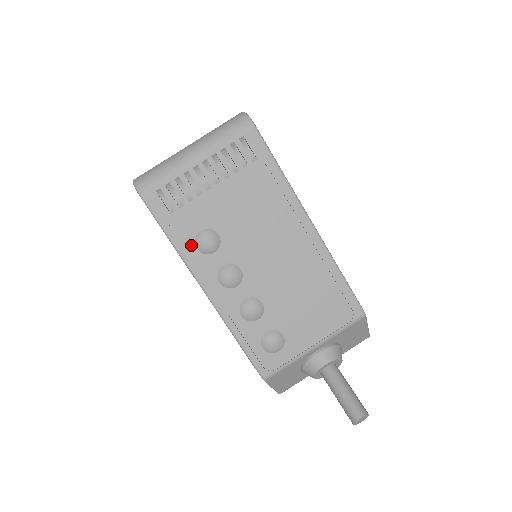
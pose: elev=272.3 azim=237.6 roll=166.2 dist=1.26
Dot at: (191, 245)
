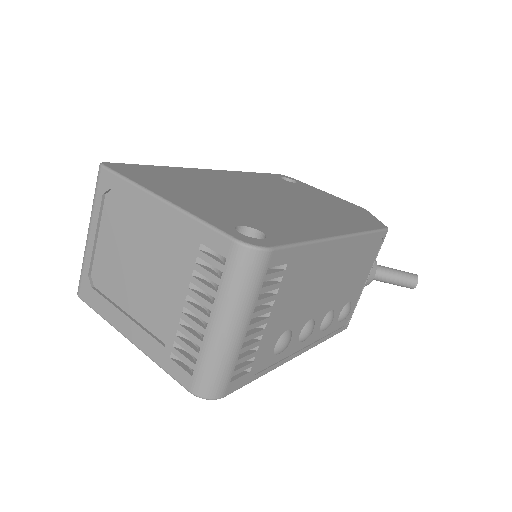
Dot at: (274, 359)
